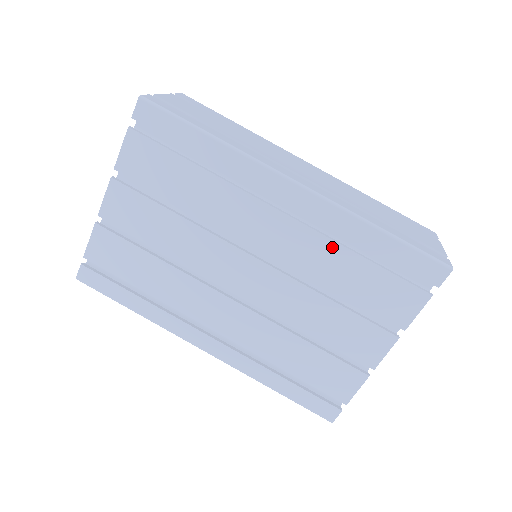
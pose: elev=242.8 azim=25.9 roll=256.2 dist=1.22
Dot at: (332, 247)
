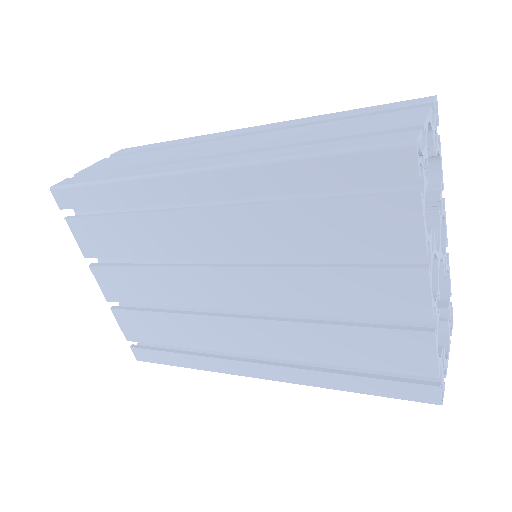
Dot at: (272, 211)
